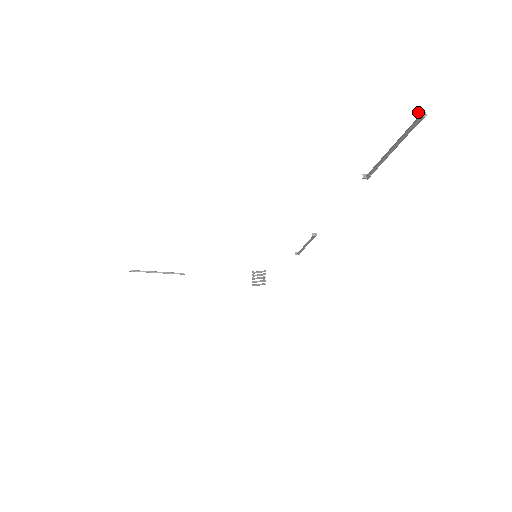
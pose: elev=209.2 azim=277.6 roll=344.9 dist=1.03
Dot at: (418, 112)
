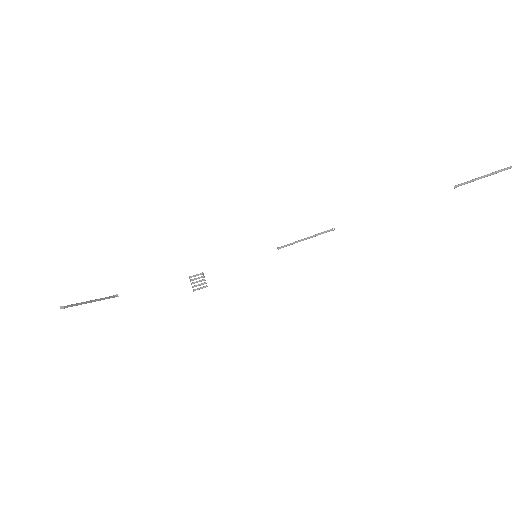
Dot at: out of frame
